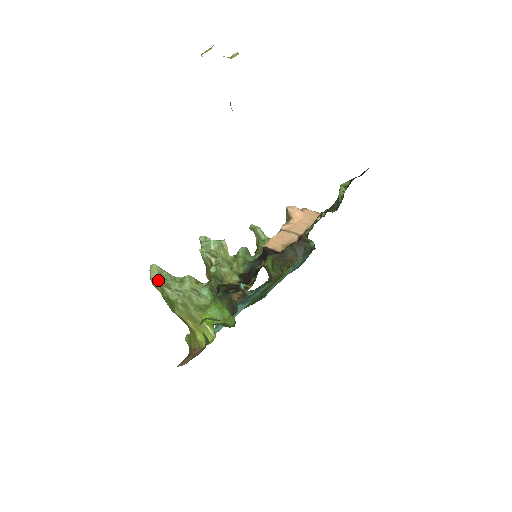
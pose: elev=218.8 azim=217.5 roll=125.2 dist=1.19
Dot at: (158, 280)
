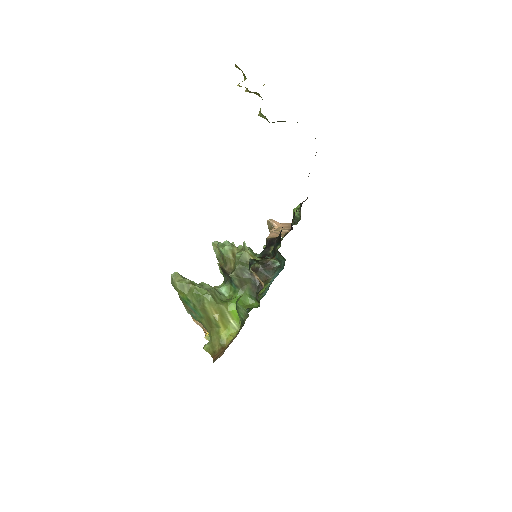
Dot at: (184, 281)
